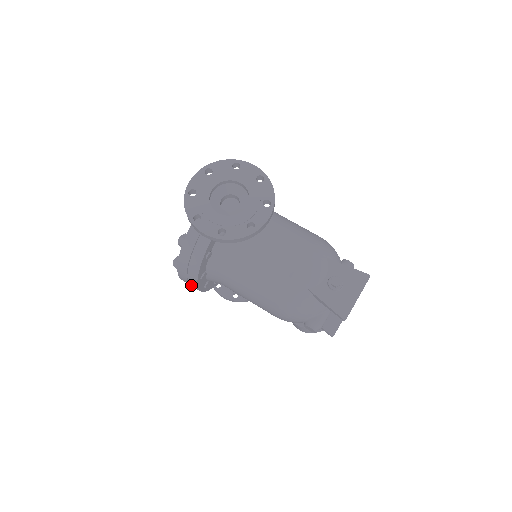
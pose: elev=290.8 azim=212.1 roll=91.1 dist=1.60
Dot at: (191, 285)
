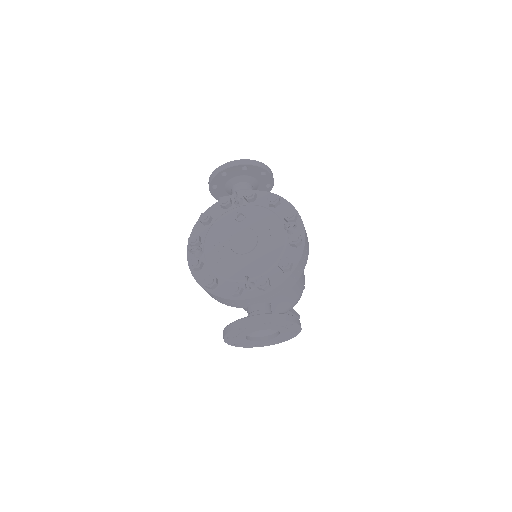
Dot at: occluded
